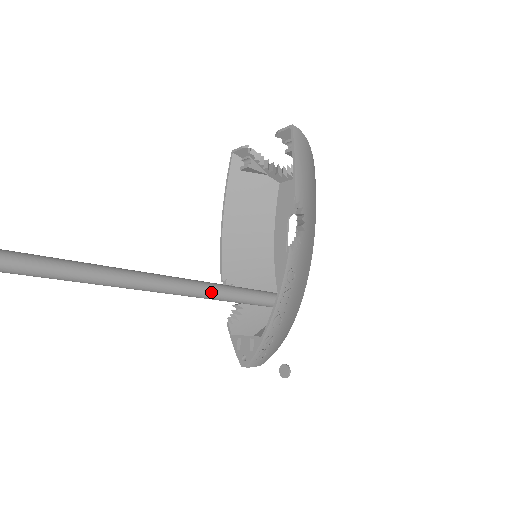
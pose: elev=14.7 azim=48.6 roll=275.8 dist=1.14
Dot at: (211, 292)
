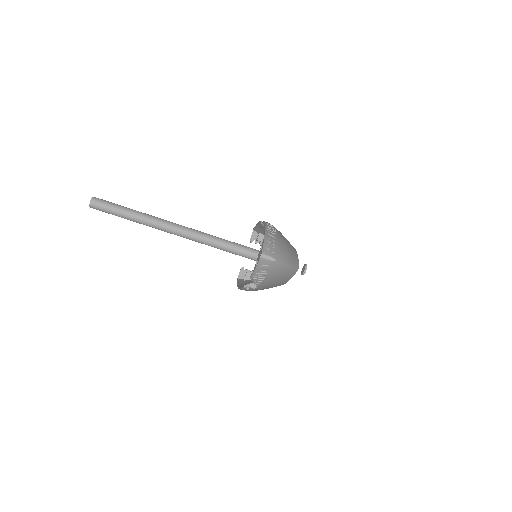
Dot at: (222, 239)
